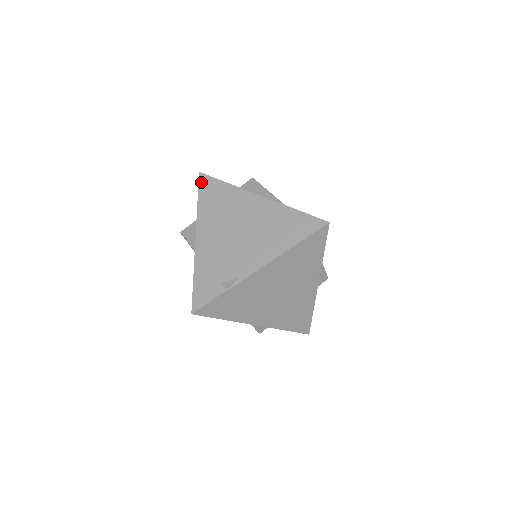
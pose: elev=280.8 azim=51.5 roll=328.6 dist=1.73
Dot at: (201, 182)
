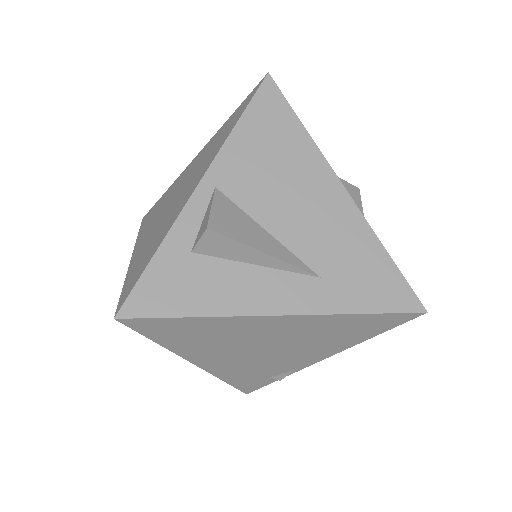
Dot at: (136, 328)
